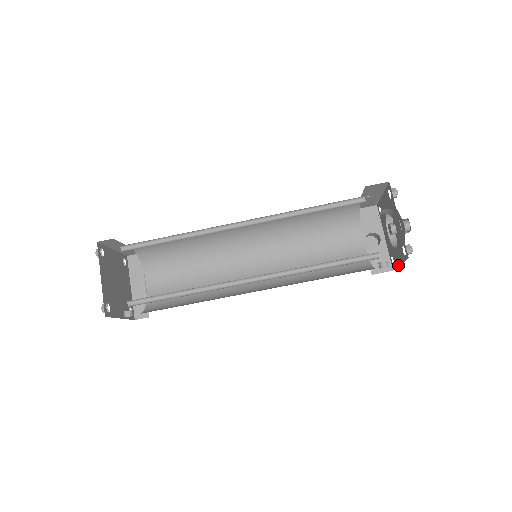
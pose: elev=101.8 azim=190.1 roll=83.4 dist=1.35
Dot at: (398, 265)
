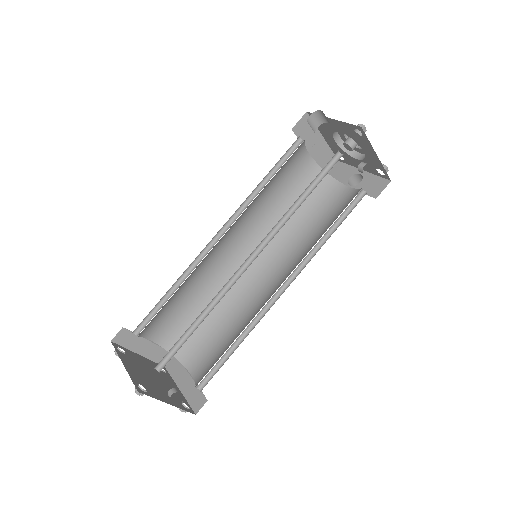
Dot at: (379, 161)
